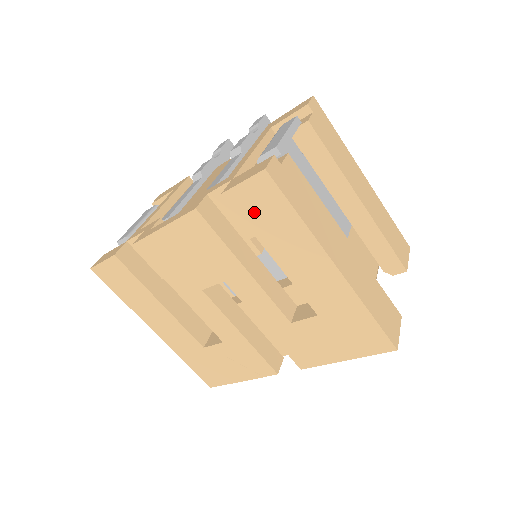
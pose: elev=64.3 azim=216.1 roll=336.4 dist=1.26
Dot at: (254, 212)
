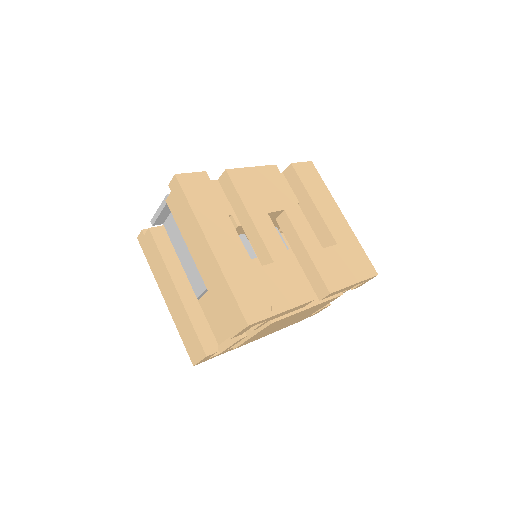
Dot at: (306, 177)
